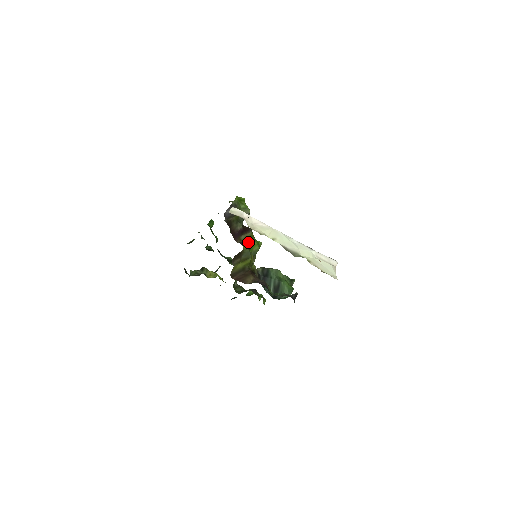
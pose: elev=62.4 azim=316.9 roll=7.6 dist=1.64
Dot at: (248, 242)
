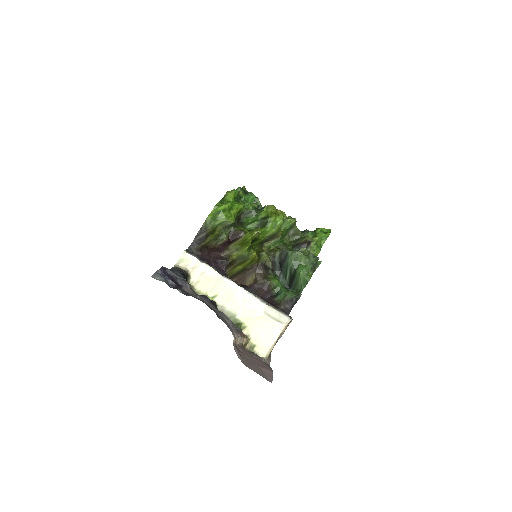
Dot at: (243, 245)
